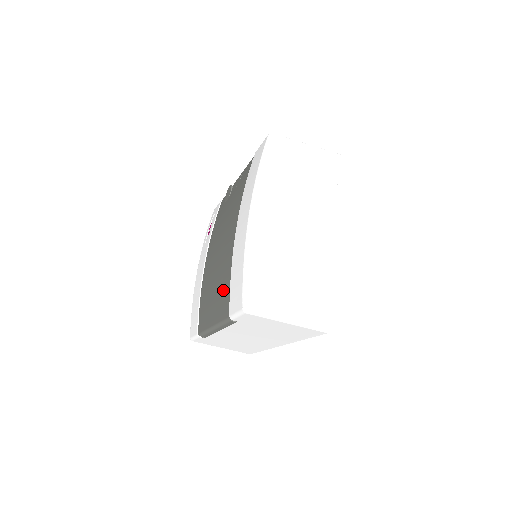
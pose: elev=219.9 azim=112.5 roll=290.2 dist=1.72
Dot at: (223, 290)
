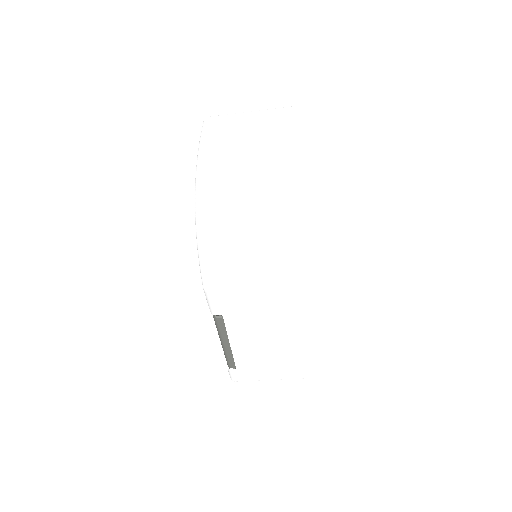
Dot at: occluded
